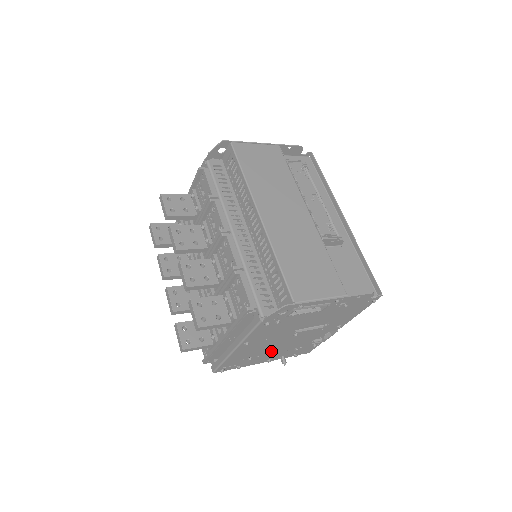
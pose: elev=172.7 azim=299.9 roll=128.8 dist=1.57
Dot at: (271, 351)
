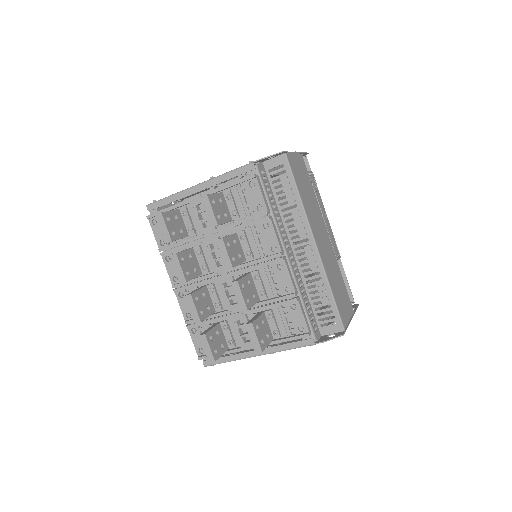
Dot at: occluded
